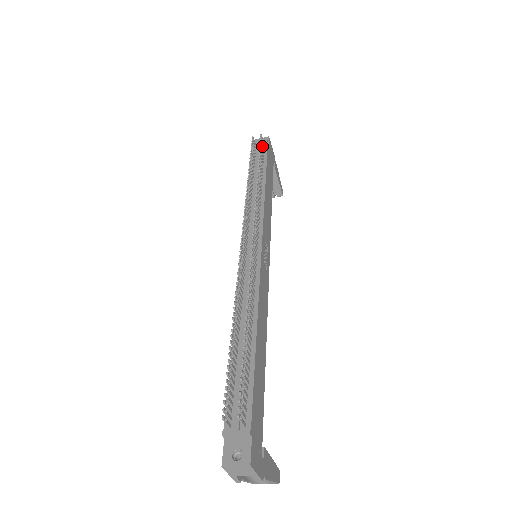
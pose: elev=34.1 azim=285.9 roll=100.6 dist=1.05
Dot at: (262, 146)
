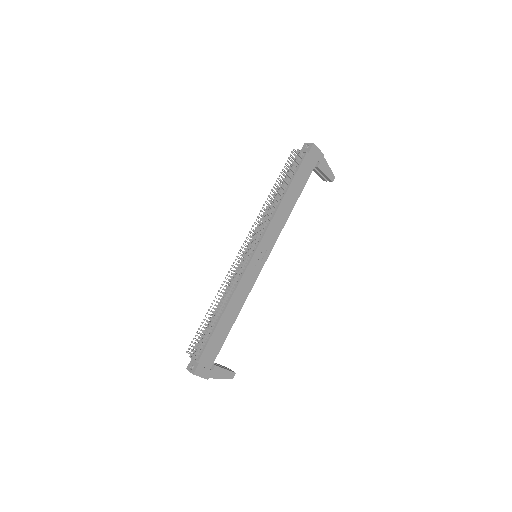
Dot at: (296, 160)
